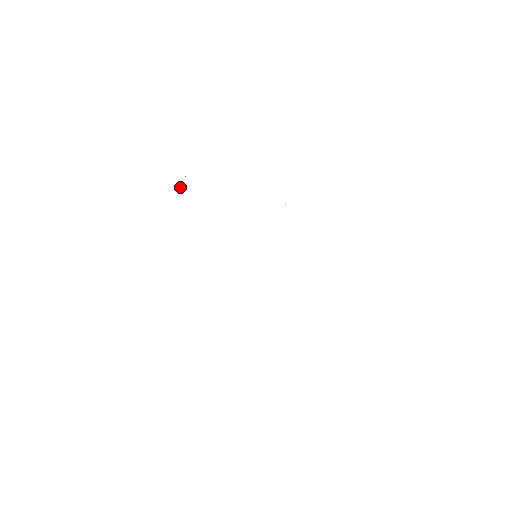
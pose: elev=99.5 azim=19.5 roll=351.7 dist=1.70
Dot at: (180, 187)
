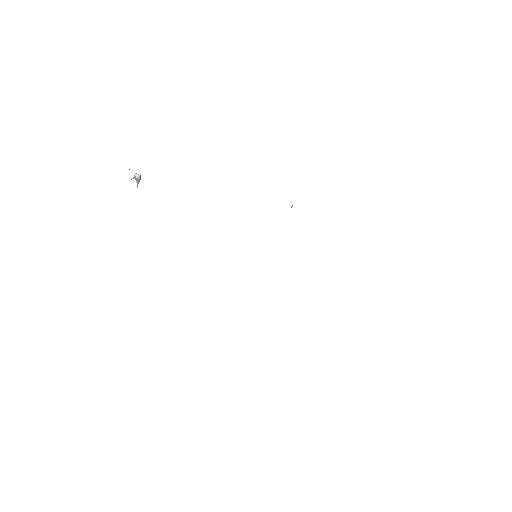
Dot at: (138, 181)
